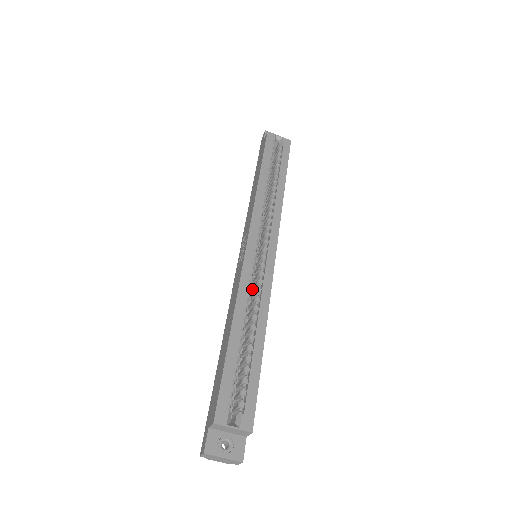
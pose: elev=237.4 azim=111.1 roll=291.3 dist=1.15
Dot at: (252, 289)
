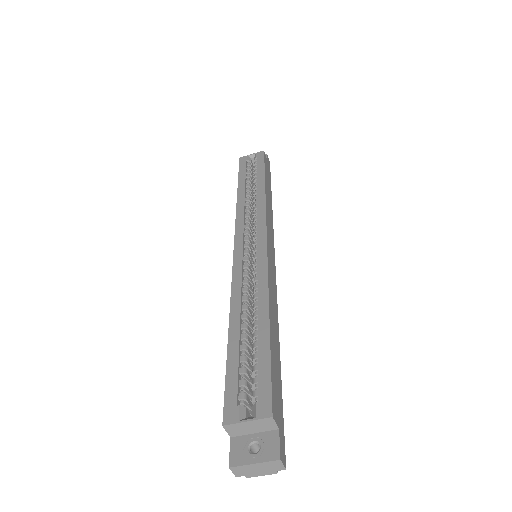
Dot at: occluded
